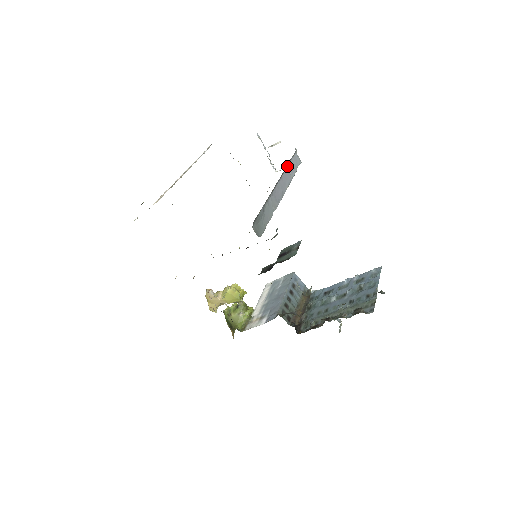
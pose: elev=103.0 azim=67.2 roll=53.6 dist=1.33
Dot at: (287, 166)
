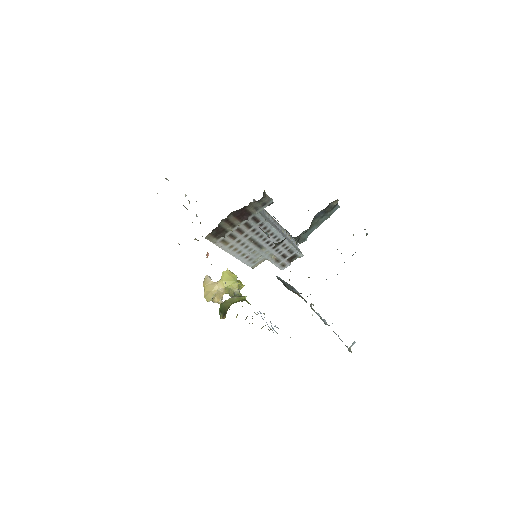
Dot at: (289, 238)
